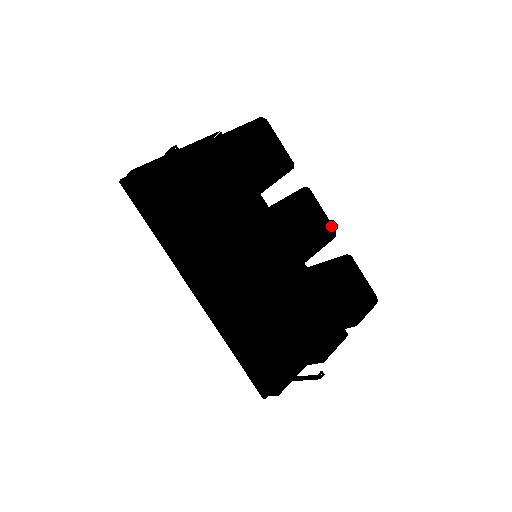
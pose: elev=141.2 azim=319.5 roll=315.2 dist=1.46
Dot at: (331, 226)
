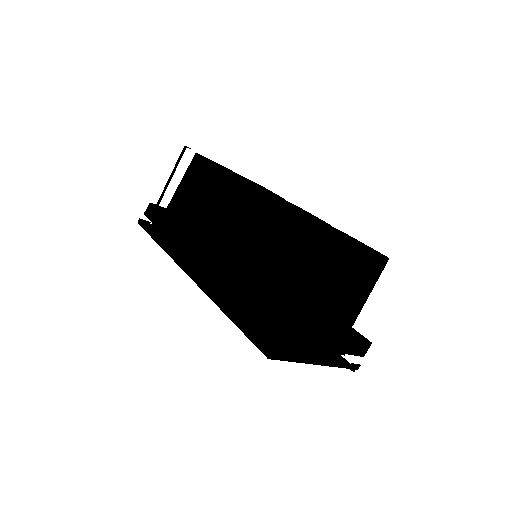
Dot at: (324, 221)
